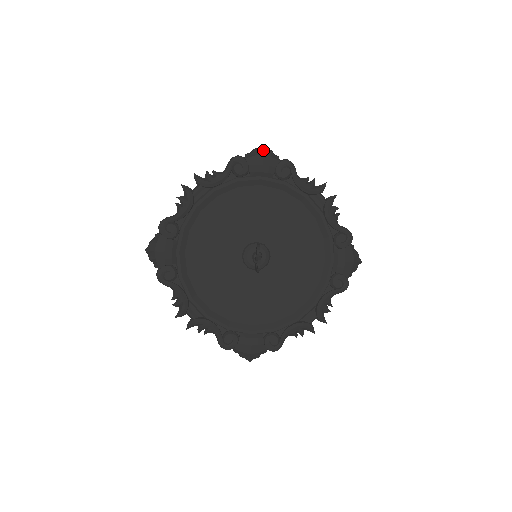
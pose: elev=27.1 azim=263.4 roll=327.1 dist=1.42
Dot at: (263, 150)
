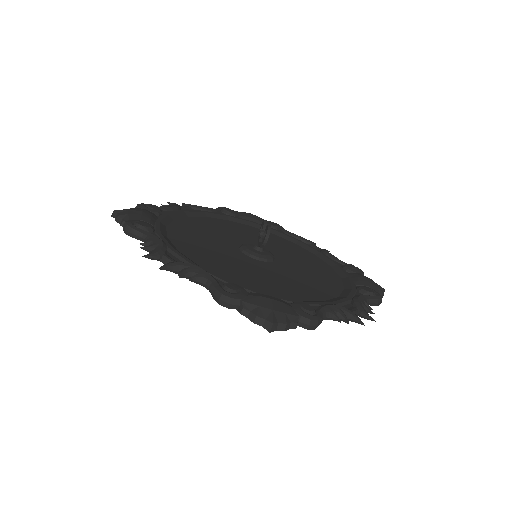
Dot at: occluded
